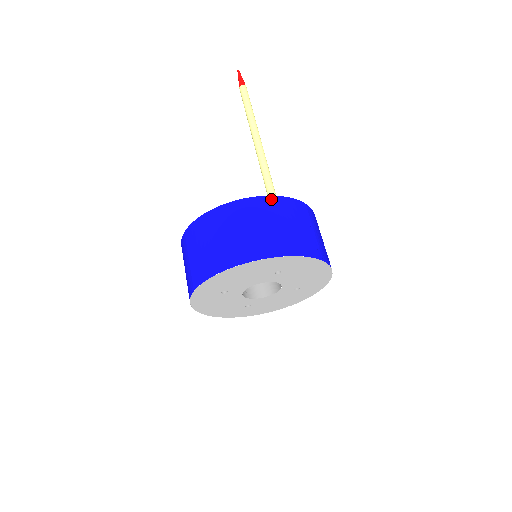
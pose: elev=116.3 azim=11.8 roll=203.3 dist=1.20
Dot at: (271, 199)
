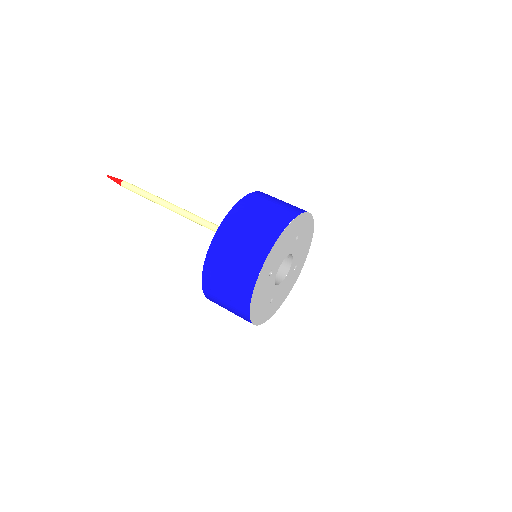
Dot at: (260, 192)
